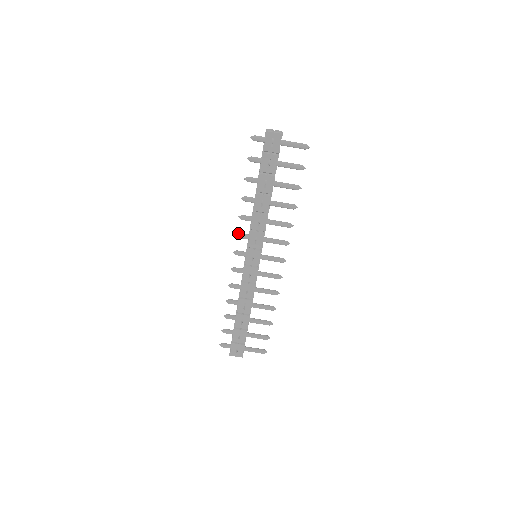
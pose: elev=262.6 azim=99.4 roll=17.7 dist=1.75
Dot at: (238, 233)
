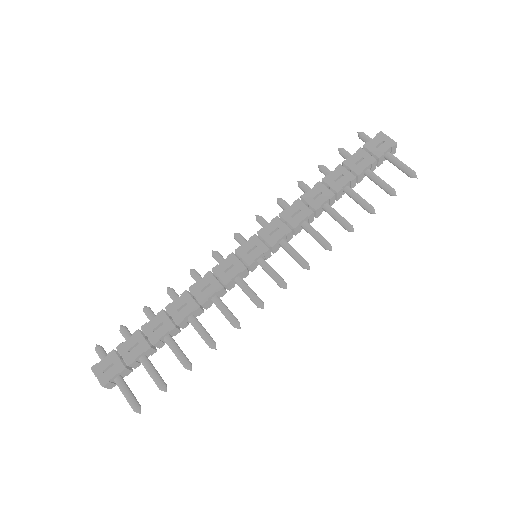
Dot at: occluded
